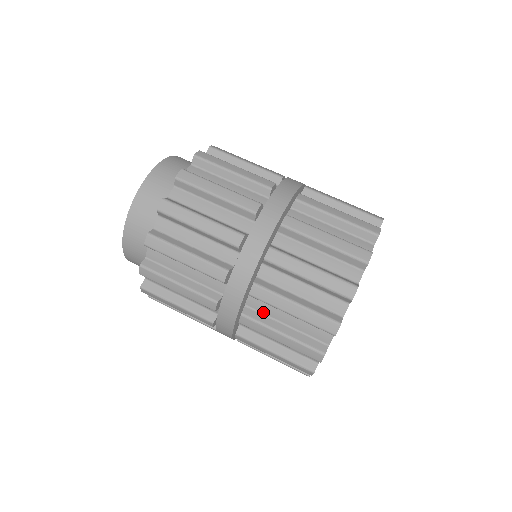
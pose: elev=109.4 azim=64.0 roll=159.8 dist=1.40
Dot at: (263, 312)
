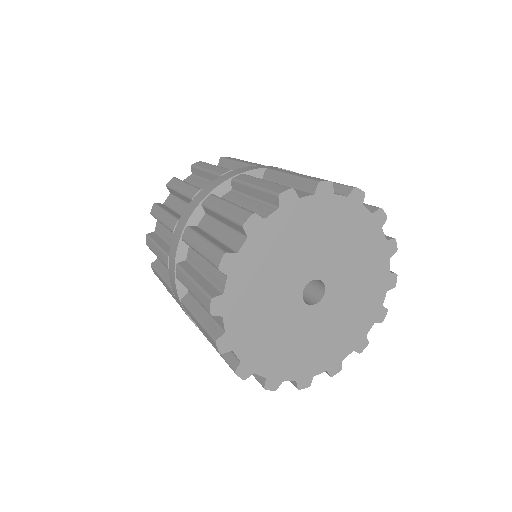
Dot at: (230, 201)
